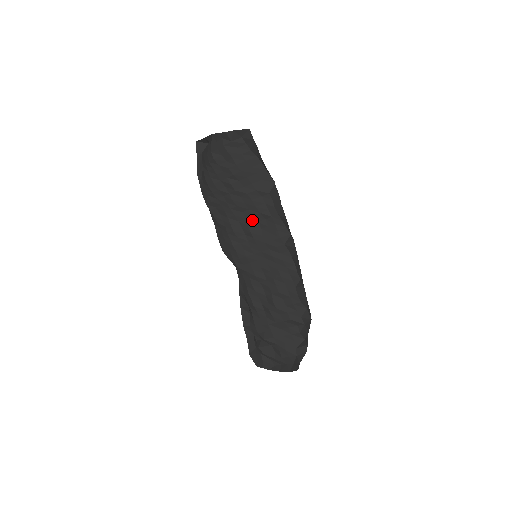
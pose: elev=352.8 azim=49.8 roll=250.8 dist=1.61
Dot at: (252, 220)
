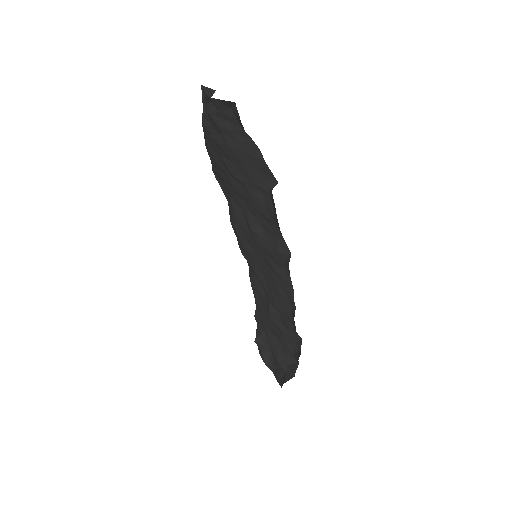
Dot at: (254, 214)
